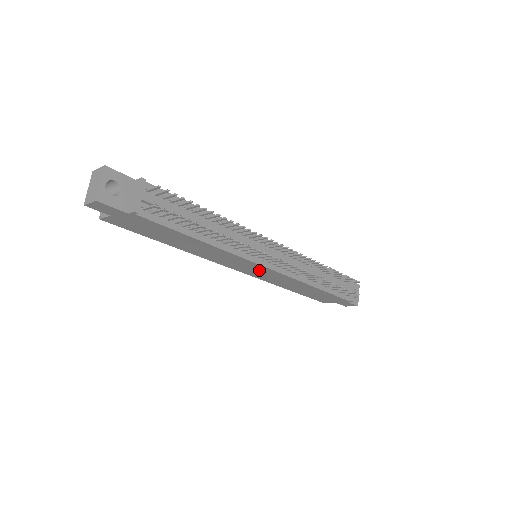
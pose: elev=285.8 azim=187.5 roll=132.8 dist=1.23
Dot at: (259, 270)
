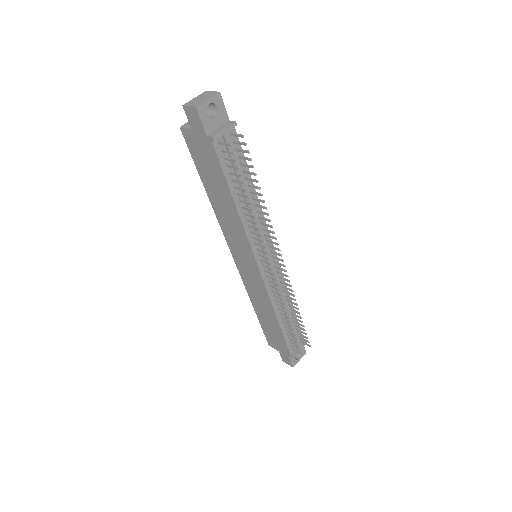
Dot at: (250, 267)
